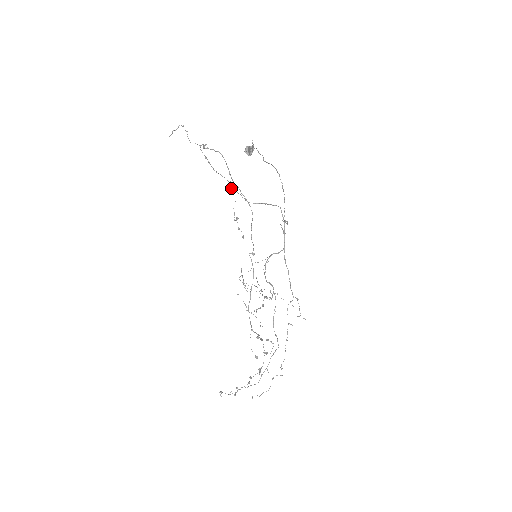
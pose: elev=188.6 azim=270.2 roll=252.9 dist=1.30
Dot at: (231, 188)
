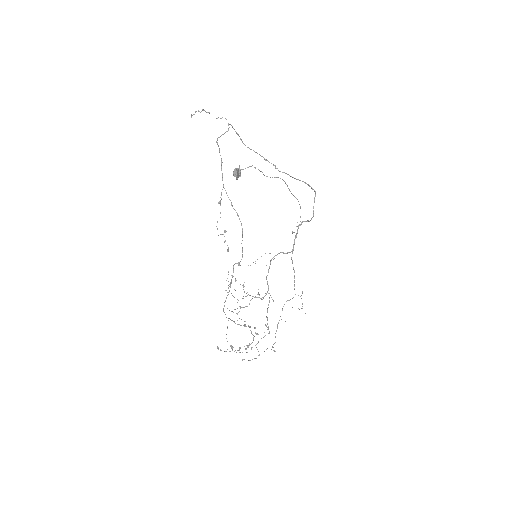
Dot at: (220, 203)
